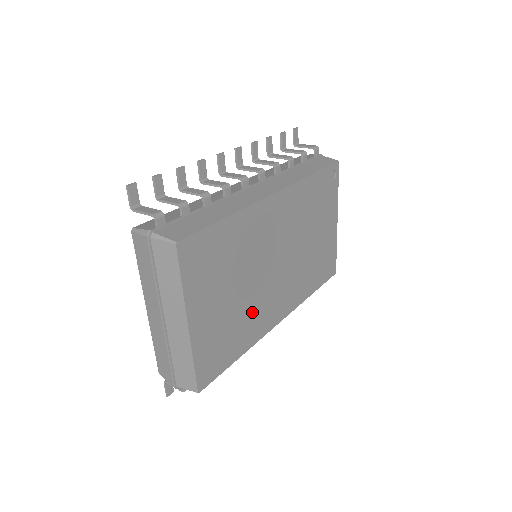
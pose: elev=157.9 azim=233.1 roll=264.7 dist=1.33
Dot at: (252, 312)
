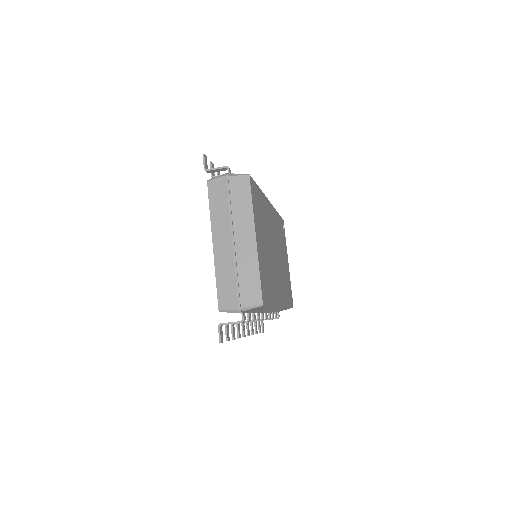
Dot at: (272, 276)
